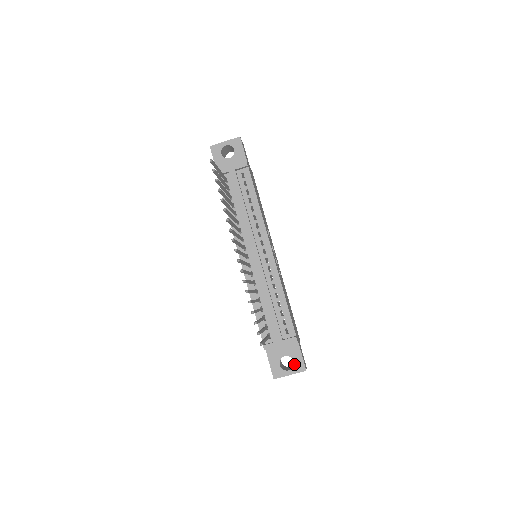
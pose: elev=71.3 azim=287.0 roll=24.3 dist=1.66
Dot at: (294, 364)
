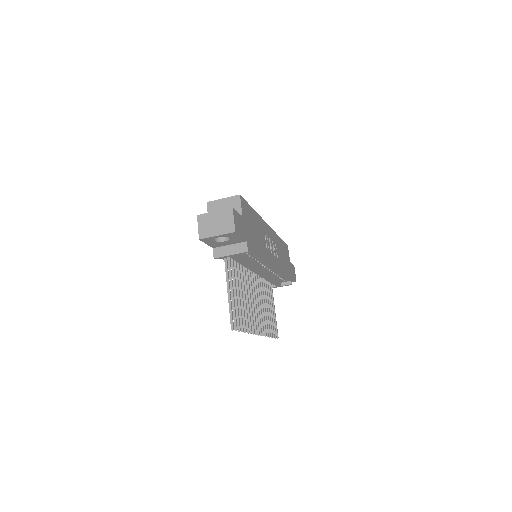
Dot at: occluded
